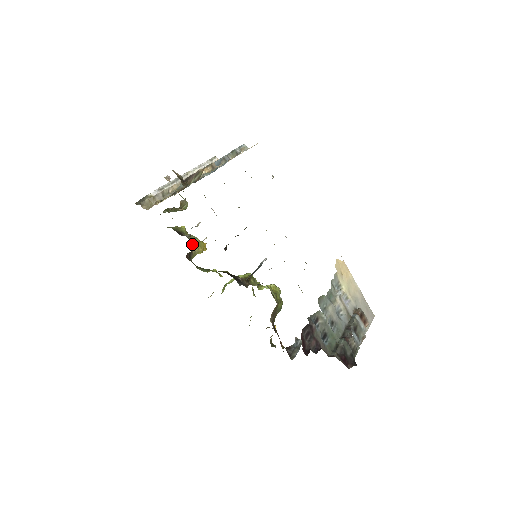
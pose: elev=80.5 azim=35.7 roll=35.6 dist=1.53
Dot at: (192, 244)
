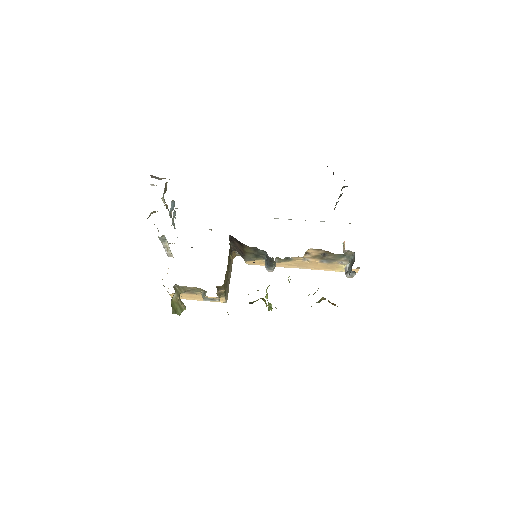
Dot at: occluded
